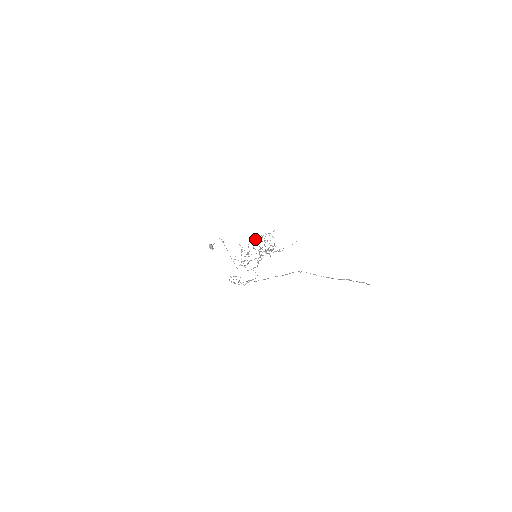
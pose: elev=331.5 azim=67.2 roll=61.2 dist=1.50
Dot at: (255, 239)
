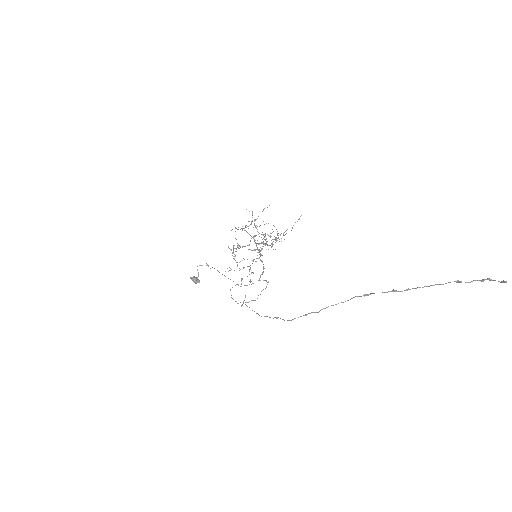
Dot at: (242, 229)
